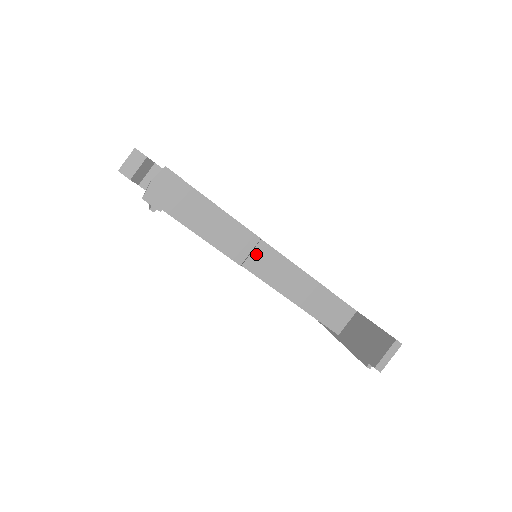
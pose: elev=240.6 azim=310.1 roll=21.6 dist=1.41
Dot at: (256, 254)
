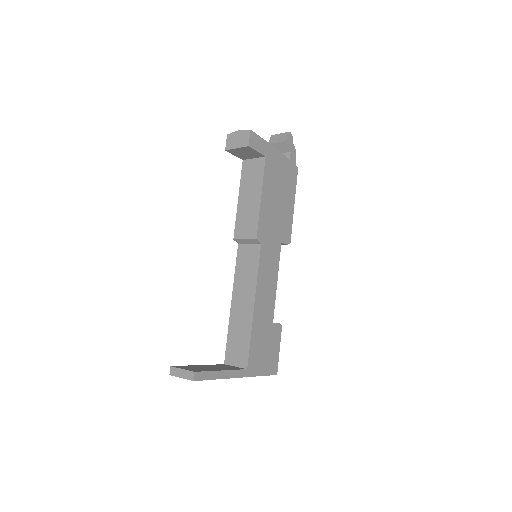
Dot at: (250, 248)
